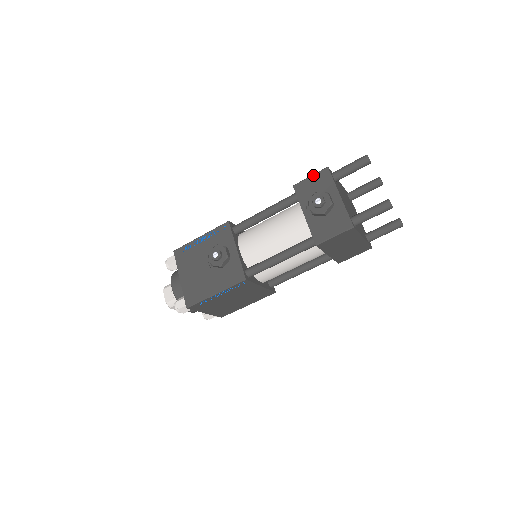
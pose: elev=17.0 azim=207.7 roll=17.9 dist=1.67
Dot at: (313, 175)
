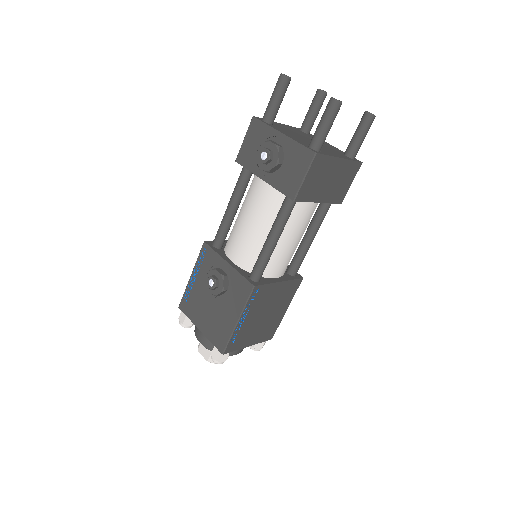
Dot at: (245, 135)
